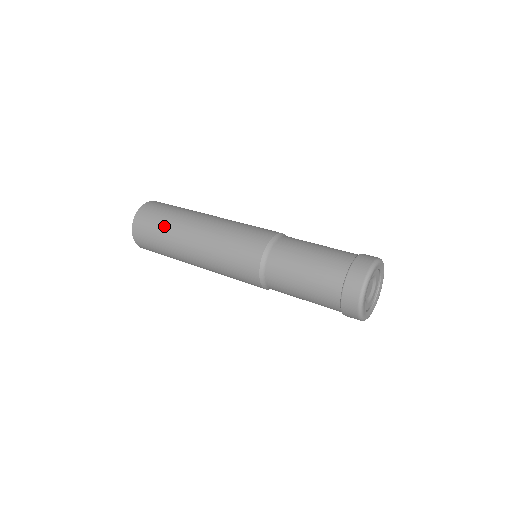
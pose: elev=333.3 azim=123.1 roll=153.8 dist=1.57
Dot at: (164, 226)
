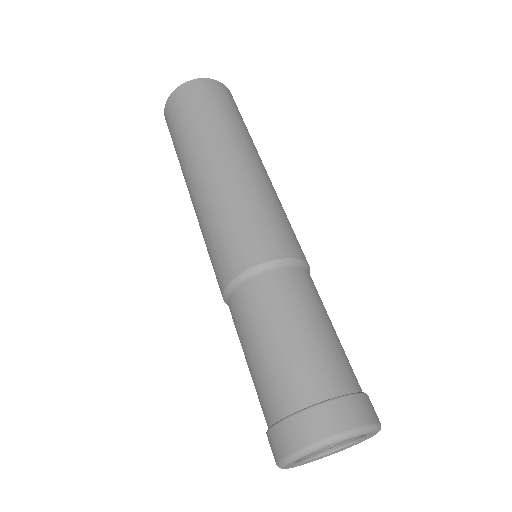
Dot at: (177, 147)
